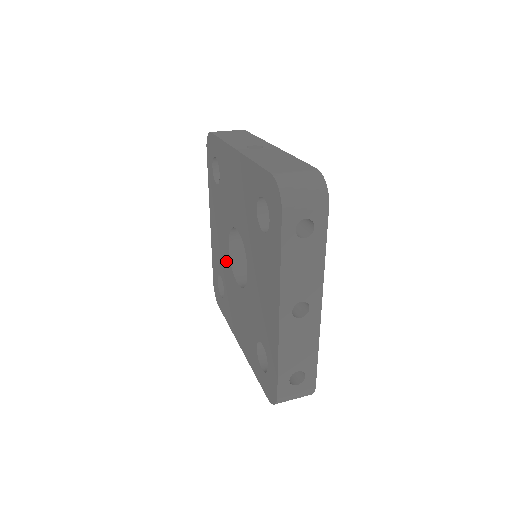
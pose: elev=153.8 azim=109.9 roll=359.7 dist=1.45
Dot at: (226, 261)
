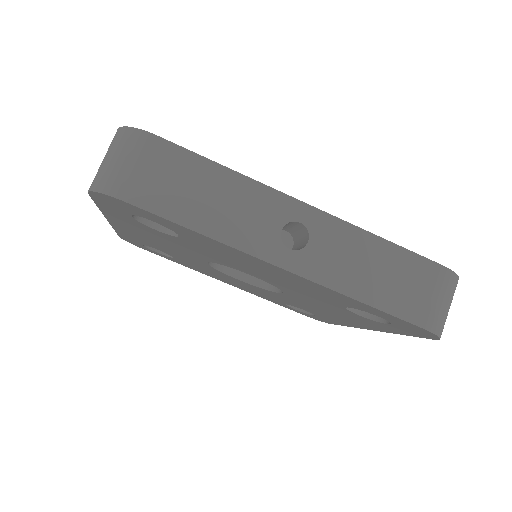
Dot at: occluded
